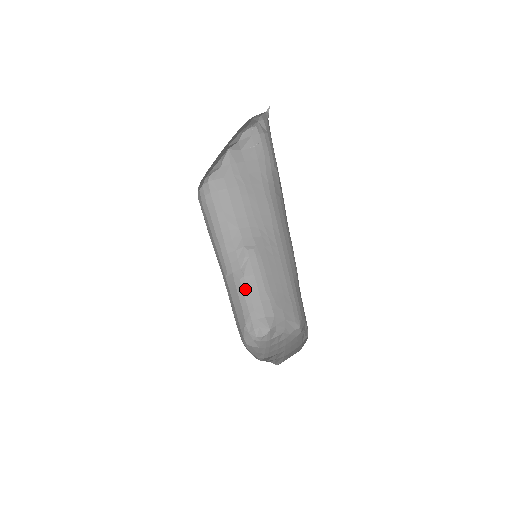
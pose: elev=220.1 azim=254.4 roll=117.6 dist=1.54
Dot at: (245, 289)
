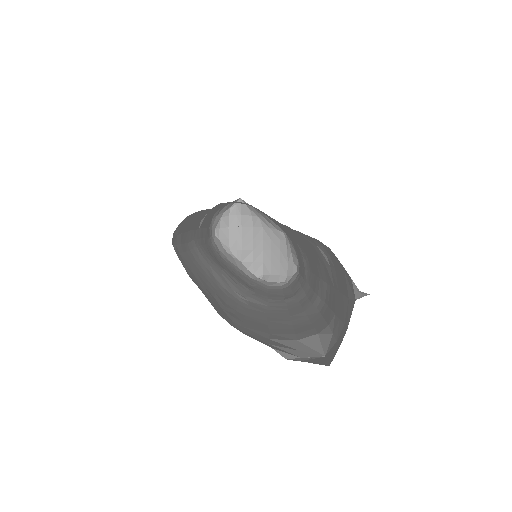
Dot at: (219, 205)
